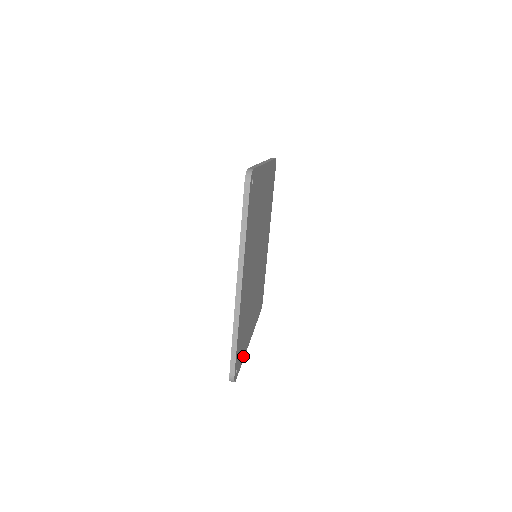
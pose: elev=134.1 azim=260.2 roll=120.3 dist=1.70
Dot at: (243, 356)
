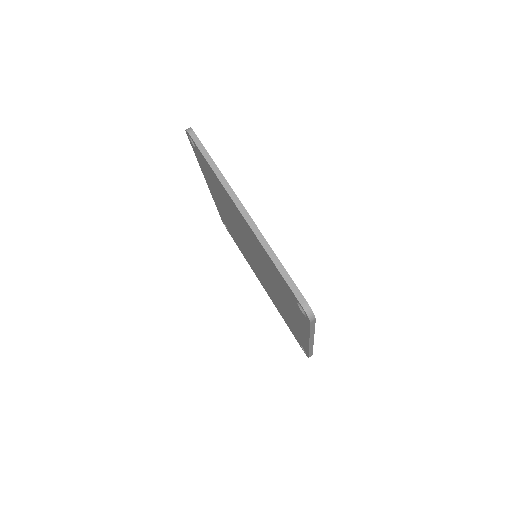
Dot at: occluded
